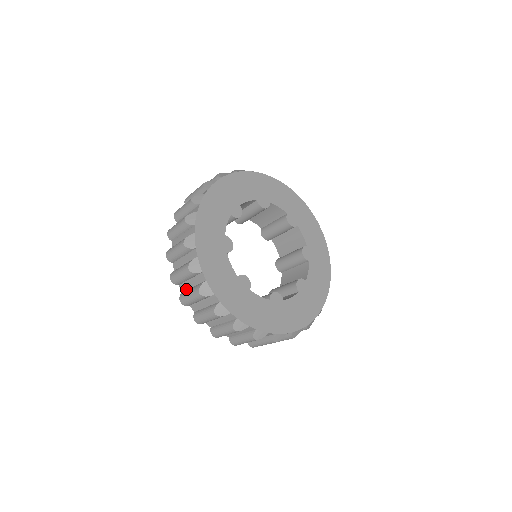
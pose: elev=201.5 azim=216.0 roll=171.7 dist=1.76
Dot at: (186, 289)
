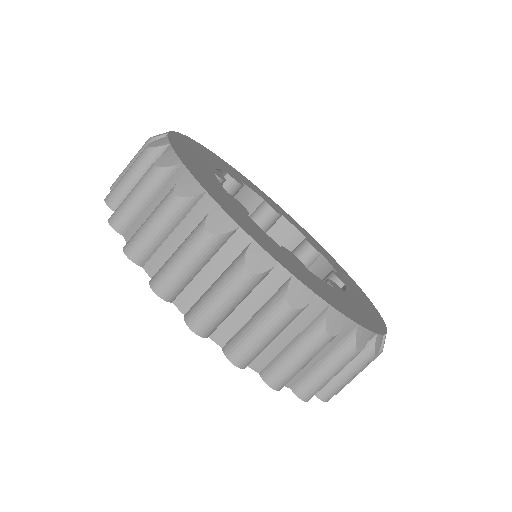
Dot at: occluded
